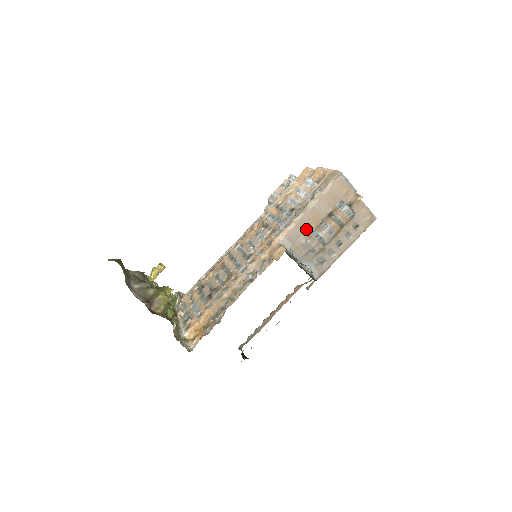
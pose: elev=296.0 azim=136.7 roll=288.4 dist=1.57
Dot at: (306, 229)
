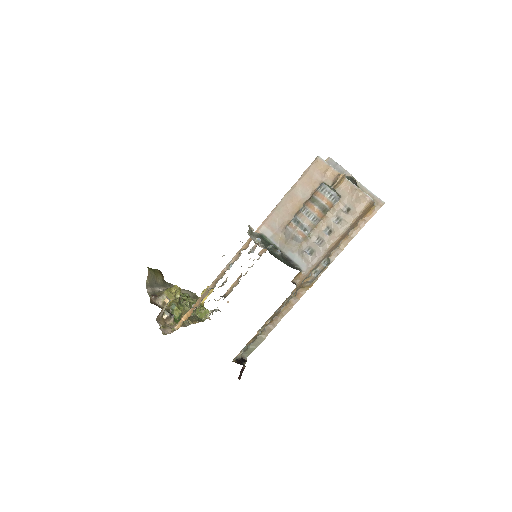
Dot at: (287, 216)
